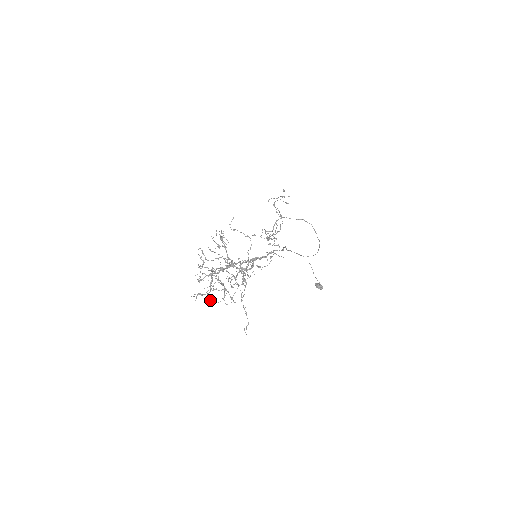
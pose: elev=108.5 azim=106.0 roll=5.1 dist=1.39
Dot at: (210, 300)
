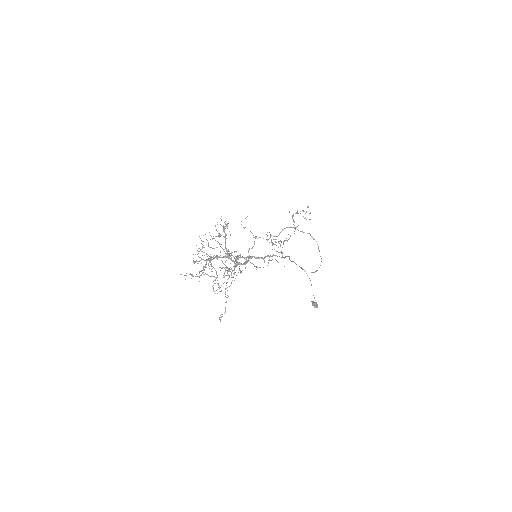
Dot at: occluded
